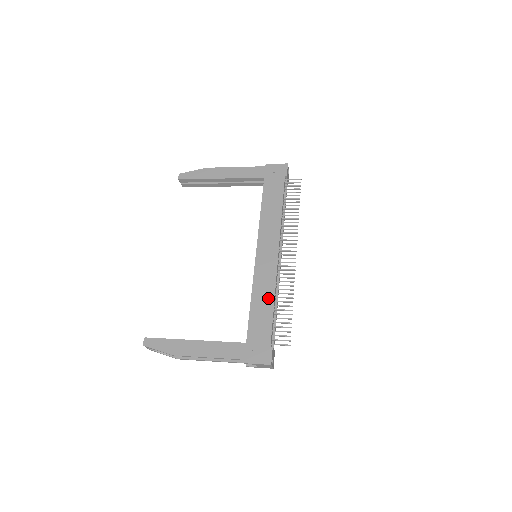
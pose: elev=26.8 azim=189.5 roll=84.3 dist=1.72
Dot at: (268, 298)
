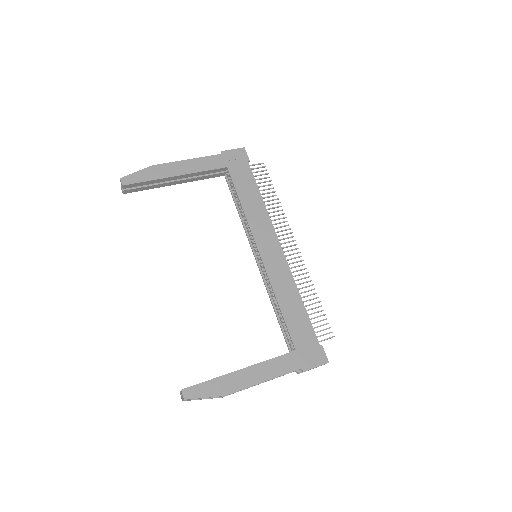
Dot at: (294, 297)
